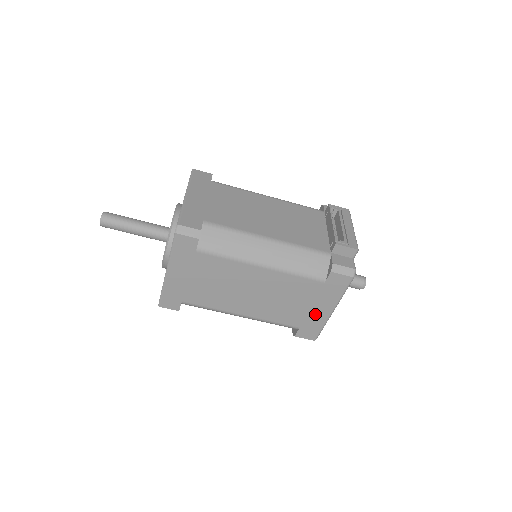
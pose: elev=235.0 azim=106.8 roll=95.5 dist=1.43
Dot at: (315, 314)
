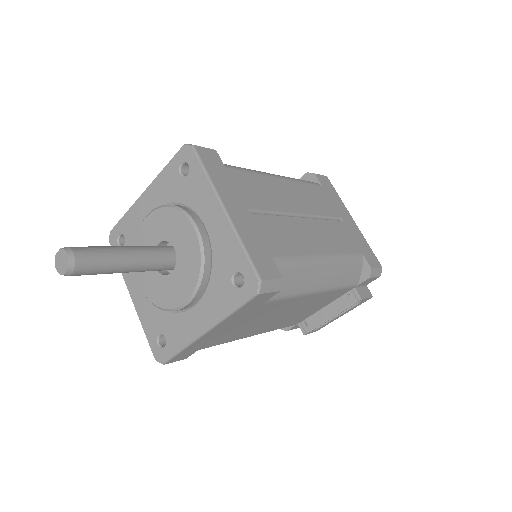
Dot at: occluded
